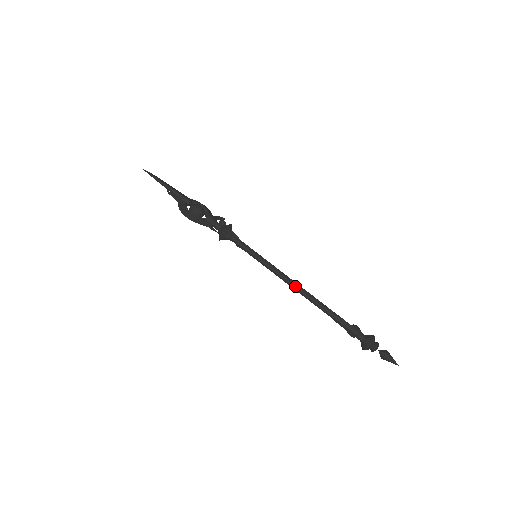
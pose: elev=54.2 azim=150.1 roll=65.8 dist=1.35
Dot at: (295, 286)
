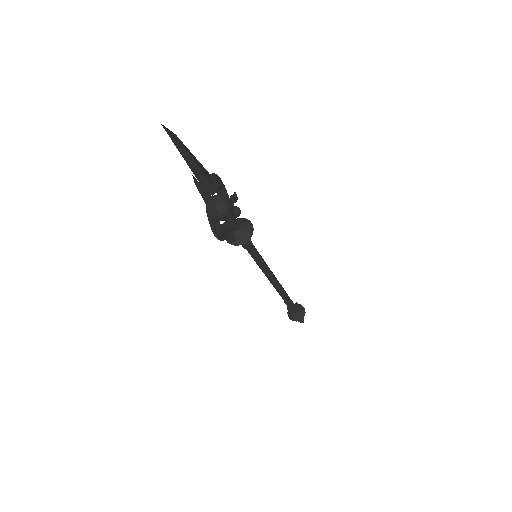
Dot at: (275, 283)
